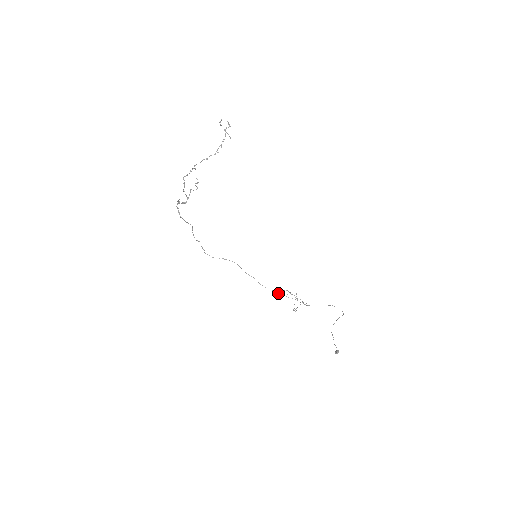
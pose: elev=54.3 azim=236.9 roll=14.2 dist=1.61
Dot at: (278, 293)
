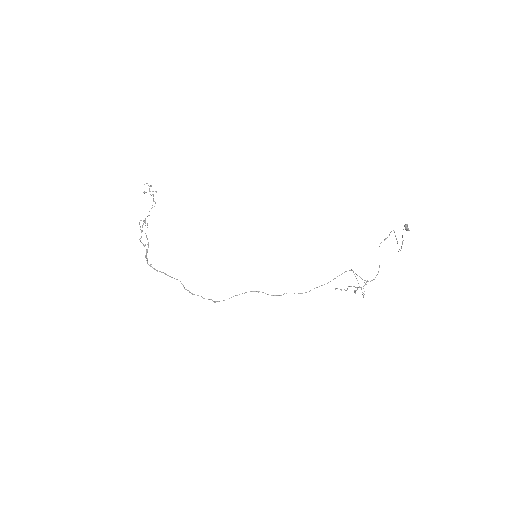
Dot at: (322, 285)
